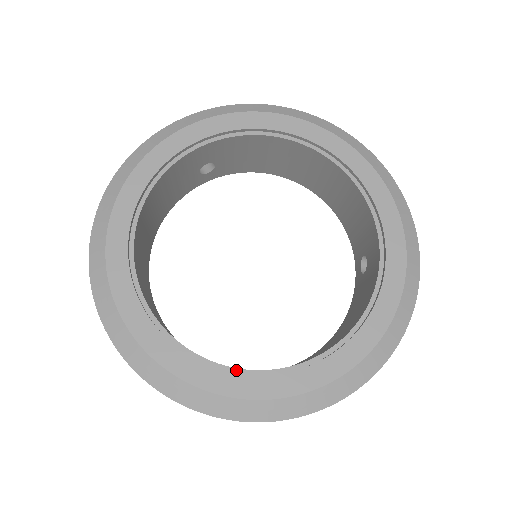
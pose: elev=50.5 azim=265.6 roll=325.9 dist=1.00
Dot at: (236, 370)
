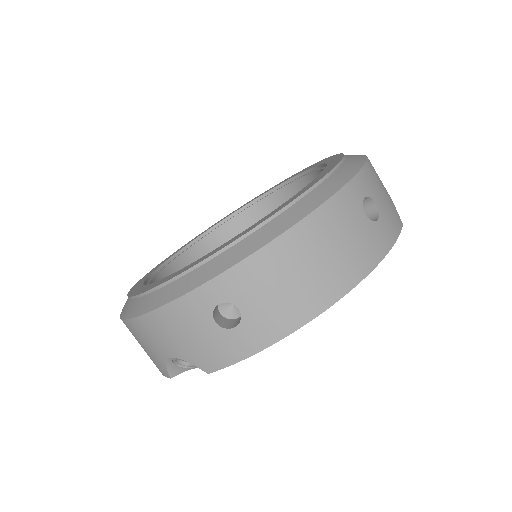
Dot at: occluded
